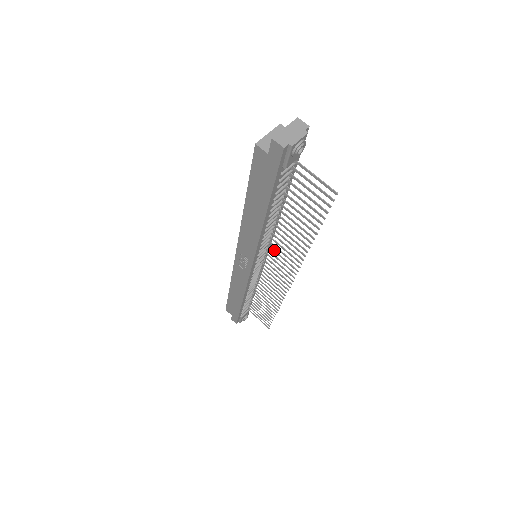
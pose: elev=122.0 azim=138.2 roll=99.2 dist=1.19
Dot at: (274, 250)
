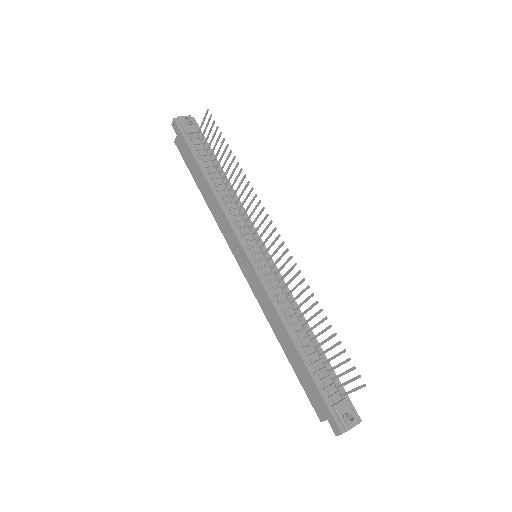
Dot at: (252, 224)
